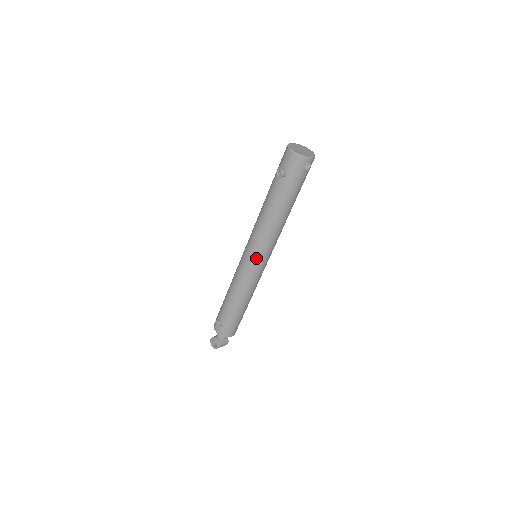
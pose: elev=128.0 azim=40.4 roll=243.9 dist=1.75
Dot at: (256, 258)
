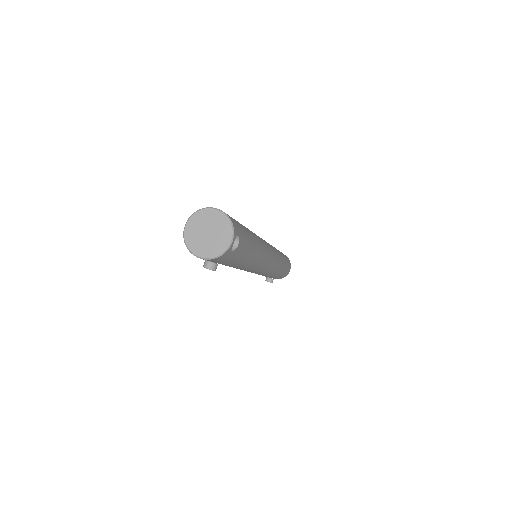
Dot at: (259, 272)
